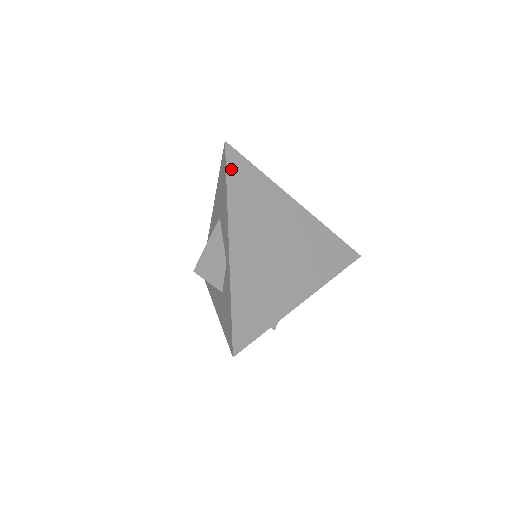
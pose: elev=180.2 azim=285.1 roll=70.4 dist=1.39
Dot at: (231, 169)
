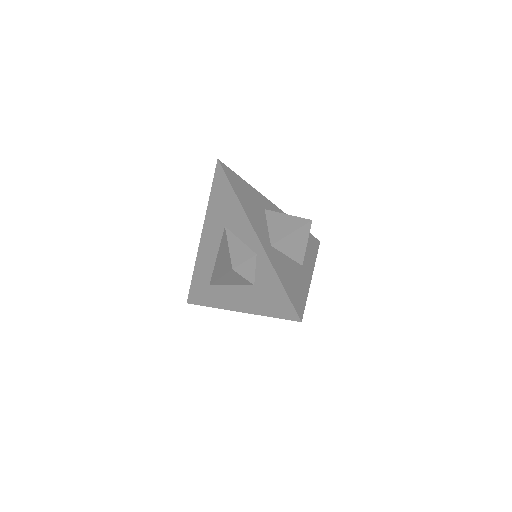
Dot at: (231, 180)
